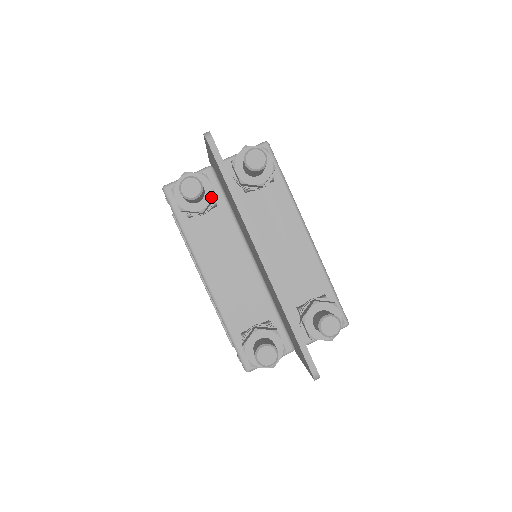
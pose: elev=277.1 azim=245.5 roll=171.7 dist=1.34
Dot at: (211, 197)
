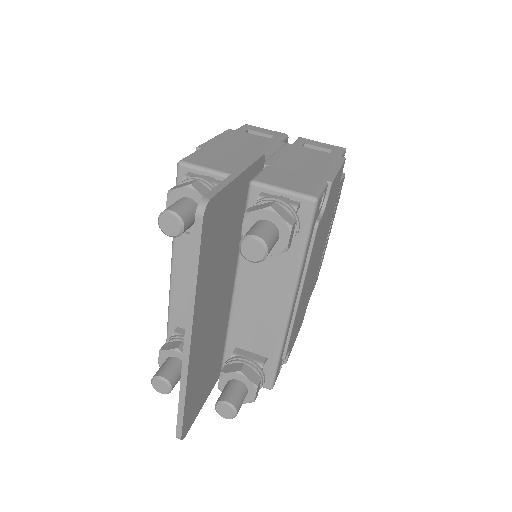
Dot at: occluded
